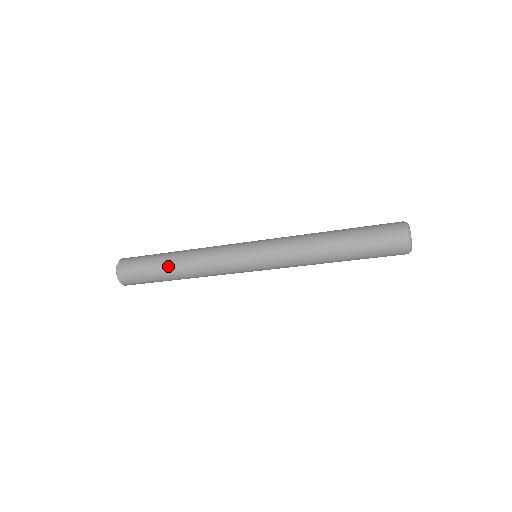
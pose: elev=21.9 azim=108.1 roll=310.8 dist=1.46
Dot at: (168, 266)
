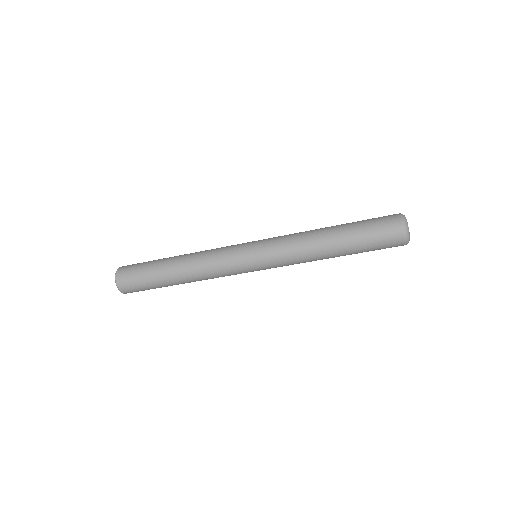
Dot at: (168, 262)
